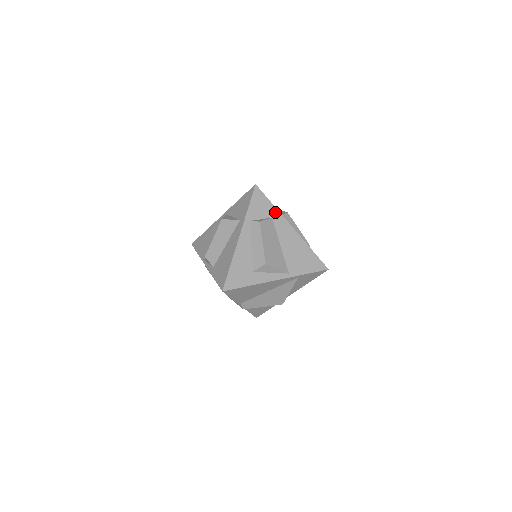
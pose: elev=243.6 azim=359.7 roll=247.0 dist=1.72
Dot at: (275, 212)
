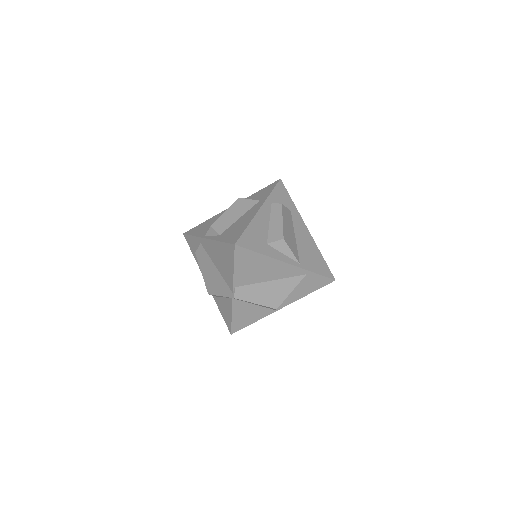
Dot at: (294, 208)
